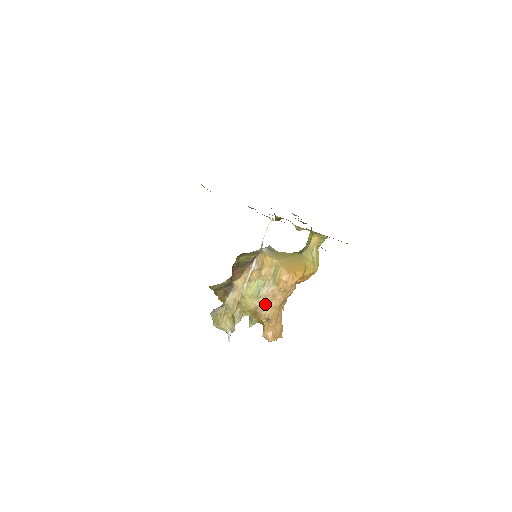
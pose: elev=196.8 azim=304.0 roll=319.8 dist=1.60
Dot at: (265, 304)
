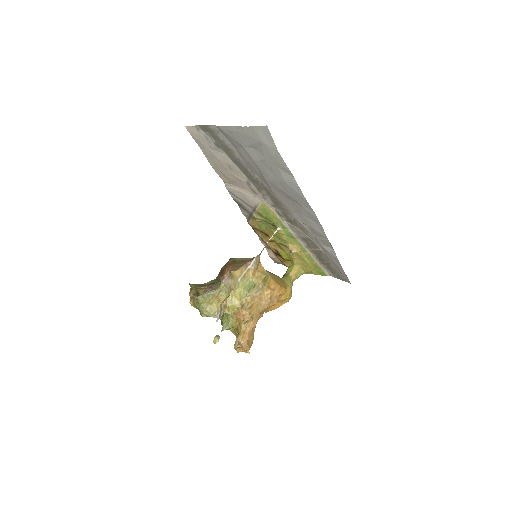
Dot at: (251, 304)
